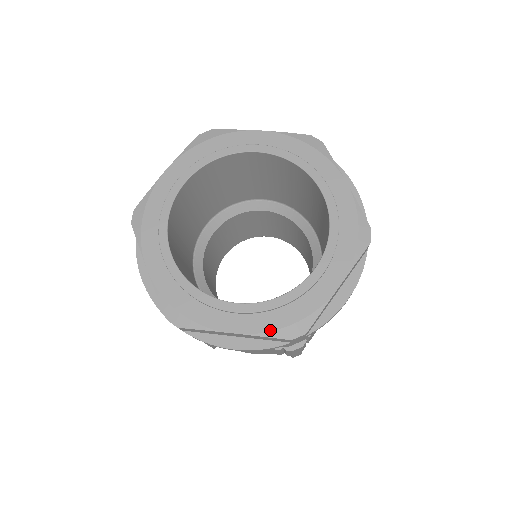
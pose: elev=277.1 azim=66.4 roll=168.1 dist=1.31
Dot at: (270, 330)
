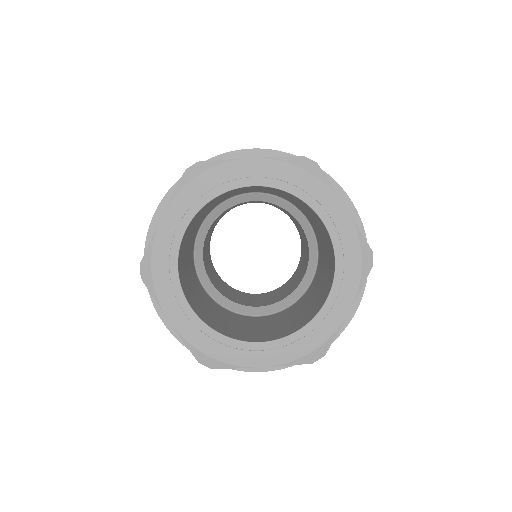
Dot at: (193, 345)
